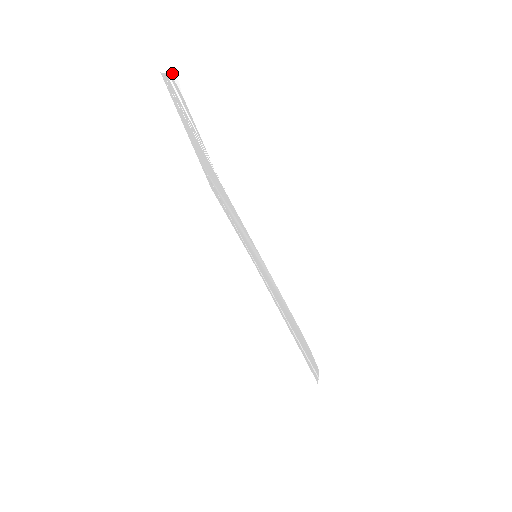
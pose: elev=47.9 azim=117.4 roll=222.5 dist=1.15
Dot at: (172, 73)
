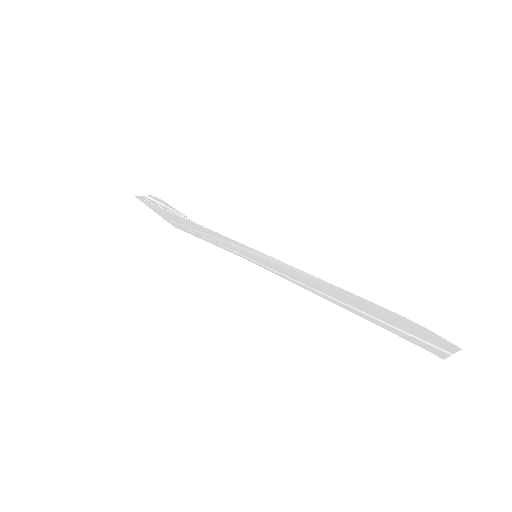
Dot at: (152, 194)
